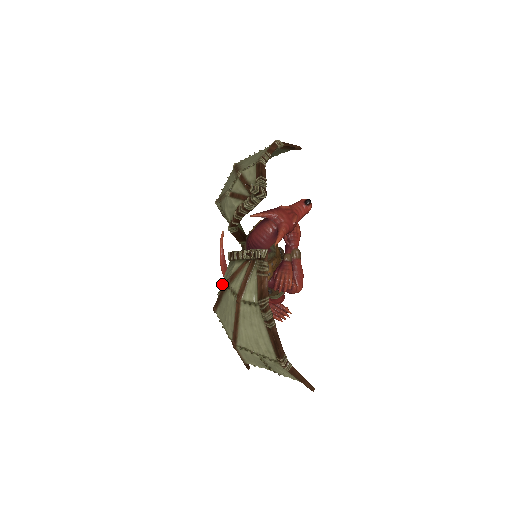
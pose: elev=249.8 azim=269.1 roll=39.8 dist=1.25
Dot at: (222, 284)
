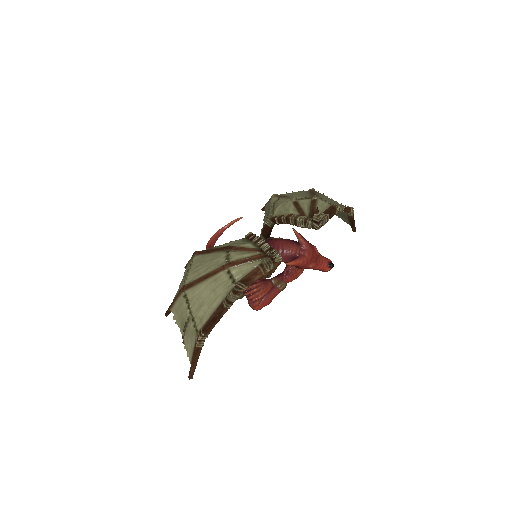
Dot at: (224, 245)
